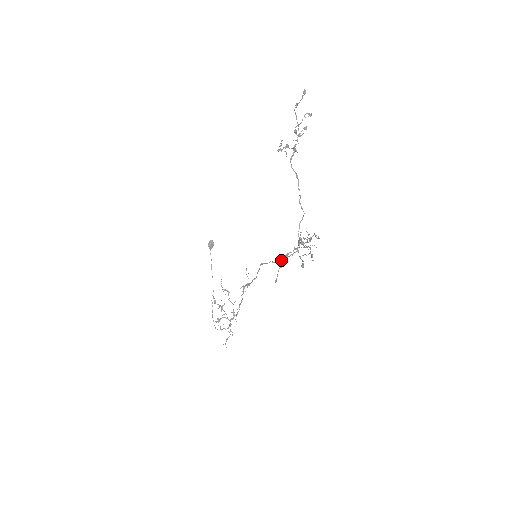
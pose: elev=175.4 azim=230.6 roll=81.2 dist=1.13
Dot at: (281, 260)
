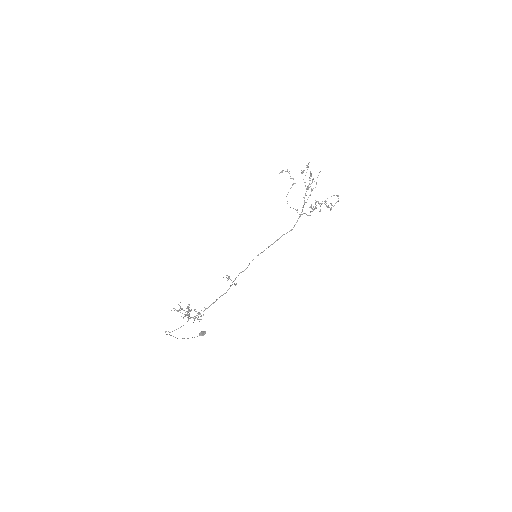
Dot at: (277, 240)
